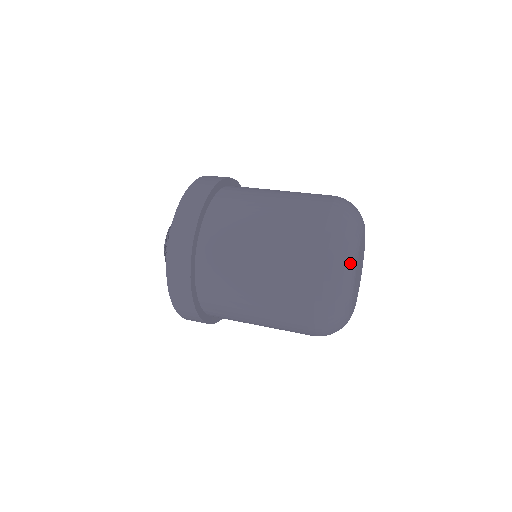
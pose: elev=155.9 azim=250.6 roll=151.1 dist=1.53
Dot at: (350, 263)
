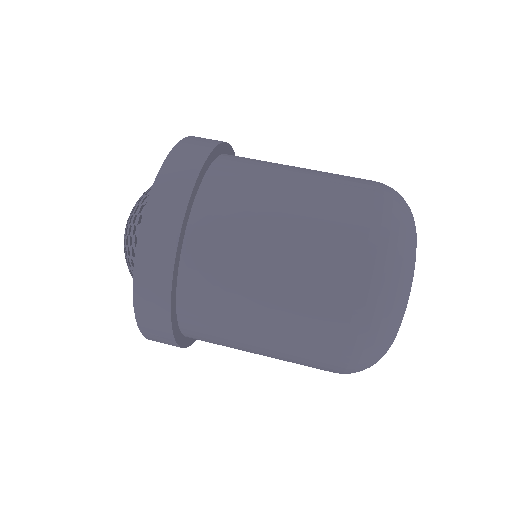
Dot at: (399, 322)
